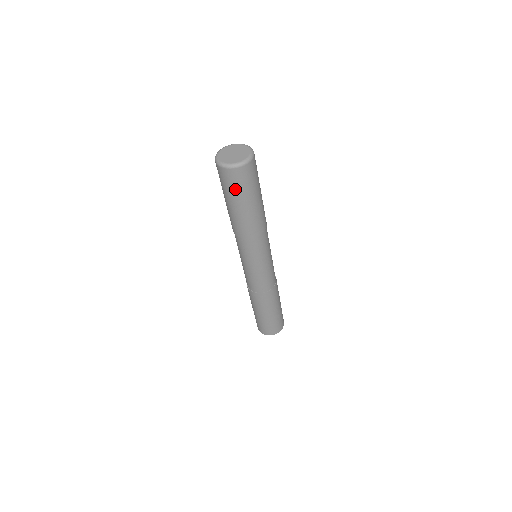
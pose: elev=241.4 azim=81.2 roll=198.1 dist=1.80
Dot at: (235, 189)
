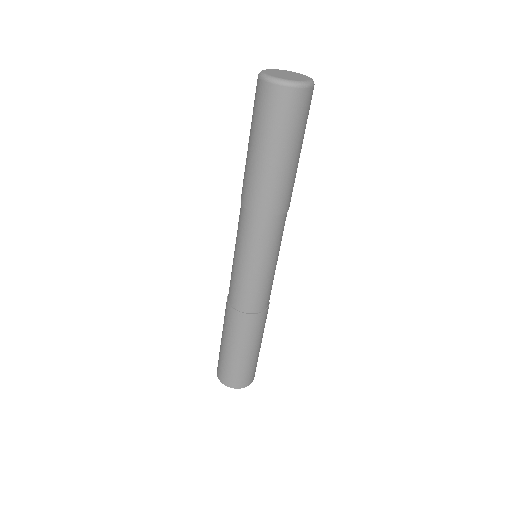
Dot at: (277, 124)
